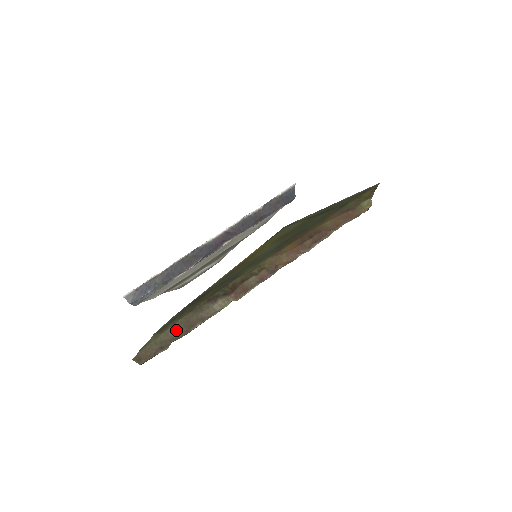
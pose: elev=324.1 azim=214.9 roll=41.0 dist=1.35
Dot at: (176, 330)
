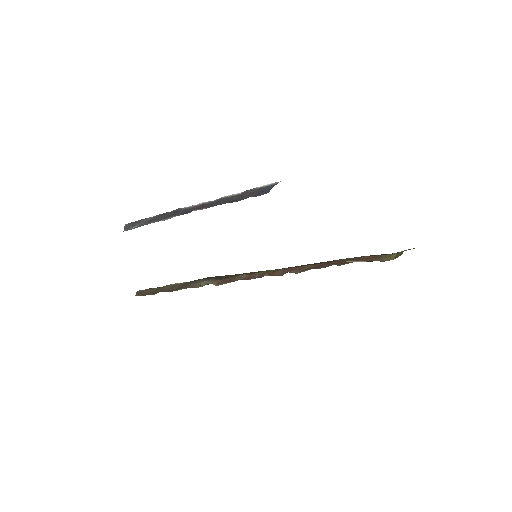
Dot at: (172, 287)
